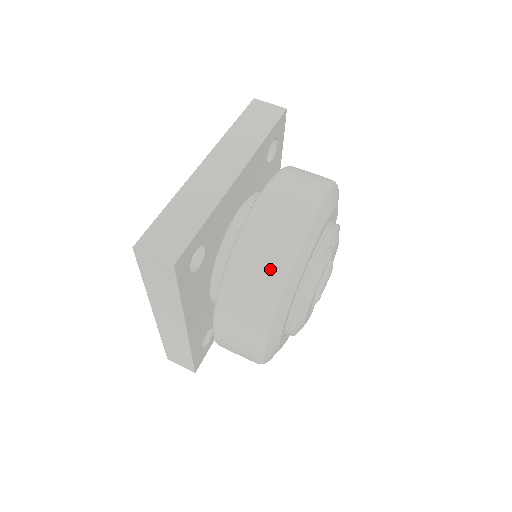
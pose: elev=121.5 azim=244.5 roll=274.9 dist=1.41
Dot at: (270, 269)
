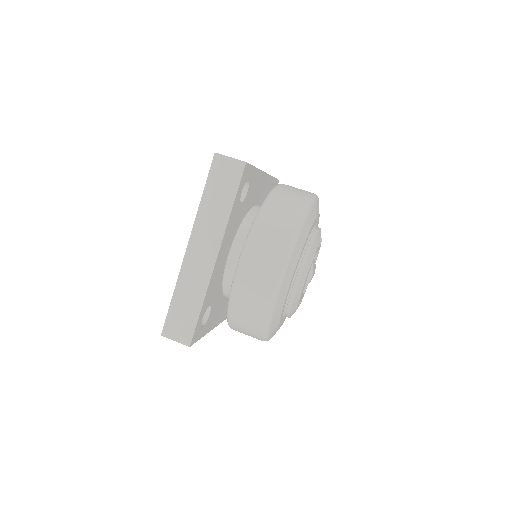
Dot at: (297, 205)
